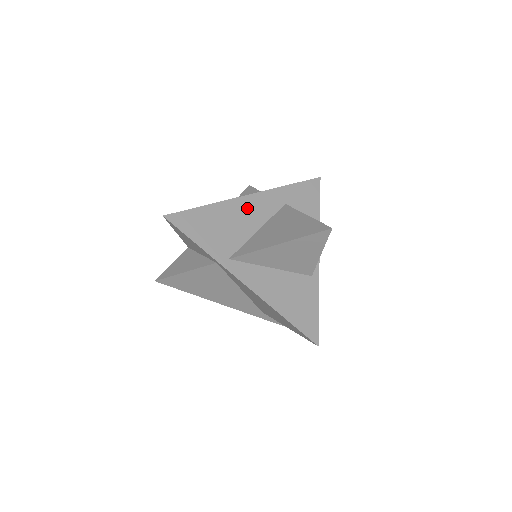
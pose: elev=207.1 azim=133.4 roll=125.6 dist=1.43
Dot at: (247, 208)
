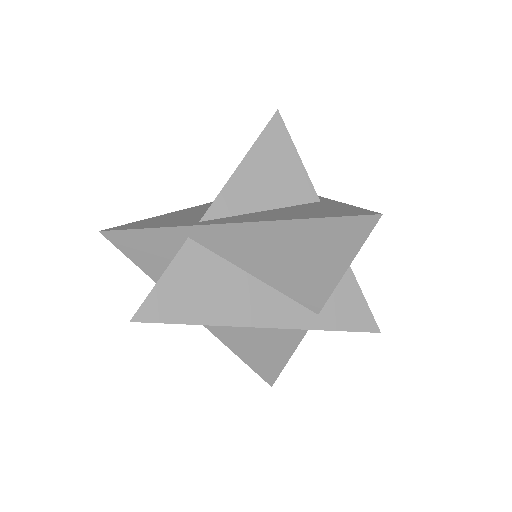
Dot at: (205, 207)
